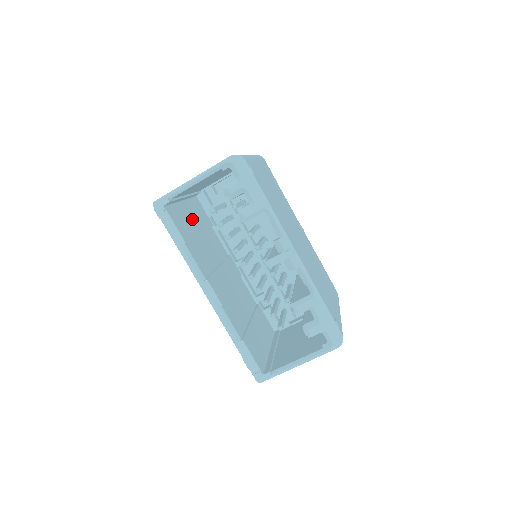
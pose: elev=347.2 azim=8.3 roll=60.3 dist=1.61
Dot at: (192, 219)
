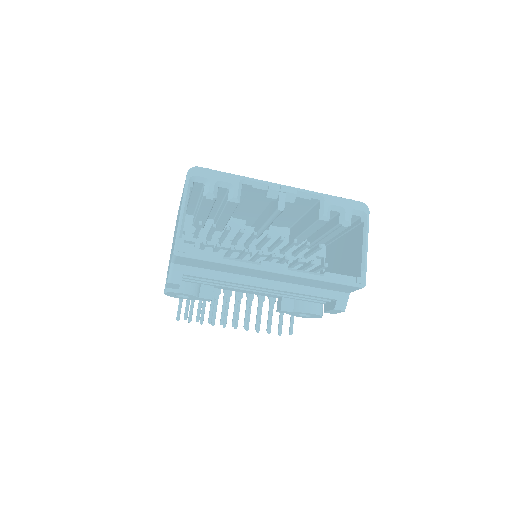
Dot at: occluded
